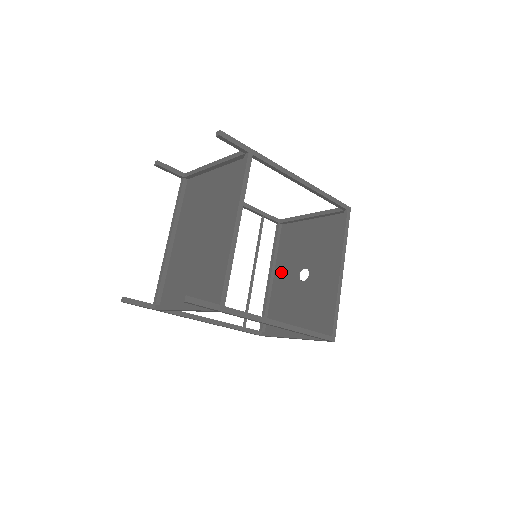
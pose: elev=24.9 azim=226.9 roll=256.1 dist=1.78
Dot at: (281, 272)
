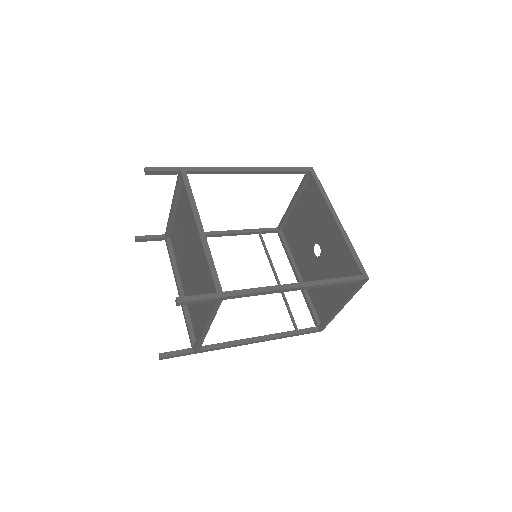
Dot at: (302, 266)
